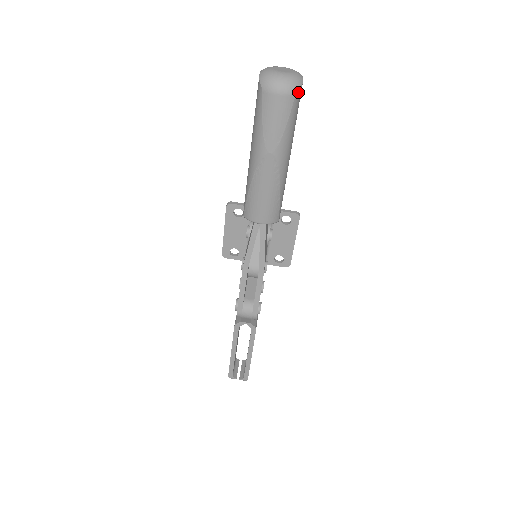
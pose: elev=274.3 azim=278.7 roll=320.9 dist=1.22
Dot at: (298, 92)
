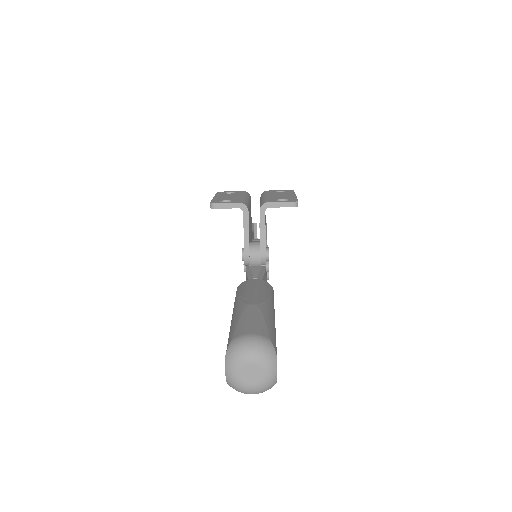
Dot at: (273, 384)
